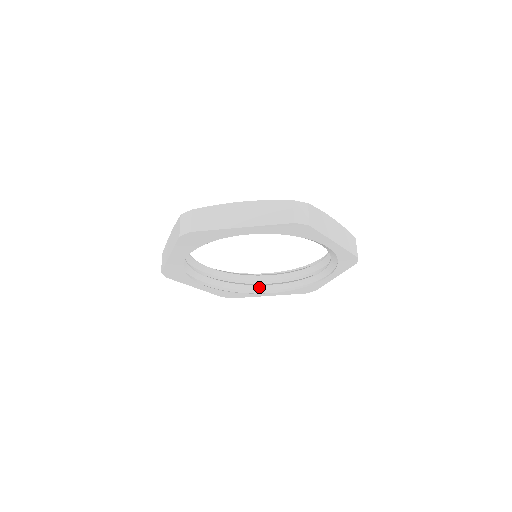
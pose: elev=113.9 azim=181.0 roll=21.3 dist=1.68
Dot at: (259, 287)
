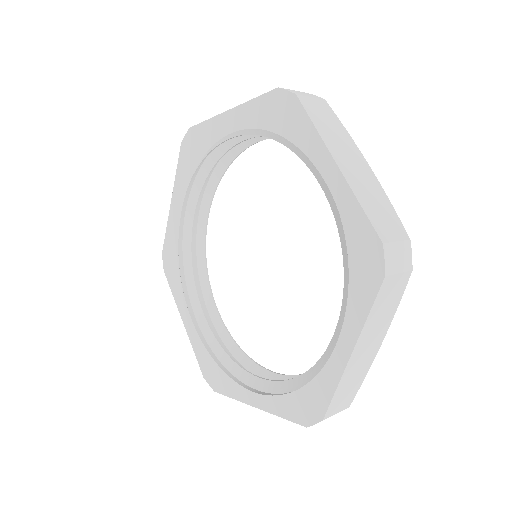
Dot at: (251, 378)
